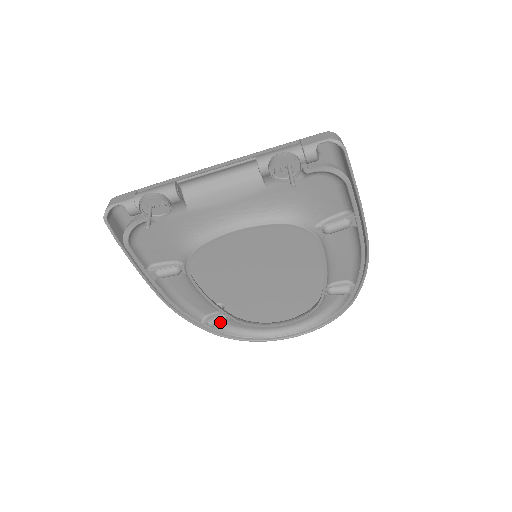
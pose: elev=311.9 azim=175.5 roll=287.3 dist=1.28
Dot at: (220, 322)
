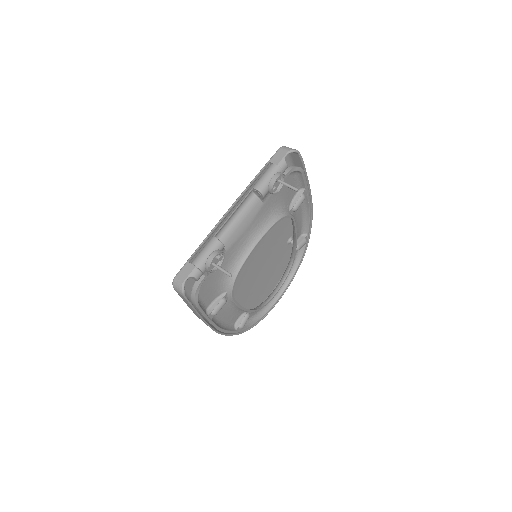
Dot at: occluded
